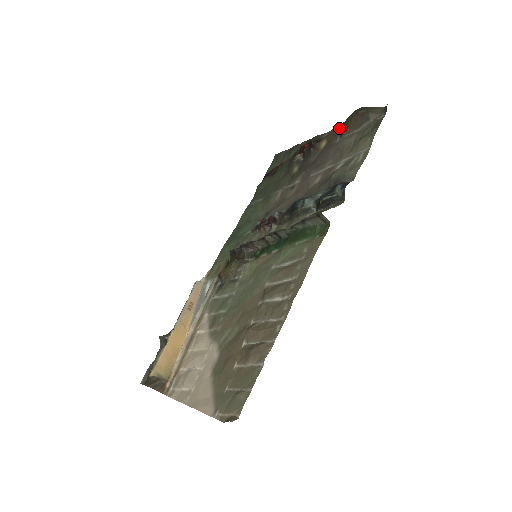
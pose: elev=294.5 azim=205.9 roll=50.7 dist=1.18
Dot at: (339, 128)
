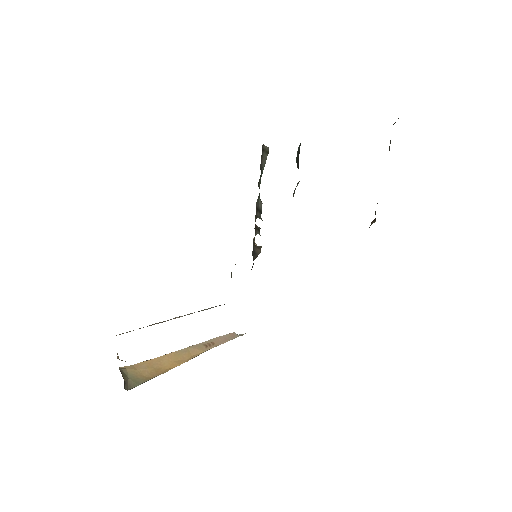
Dot at: occluded
